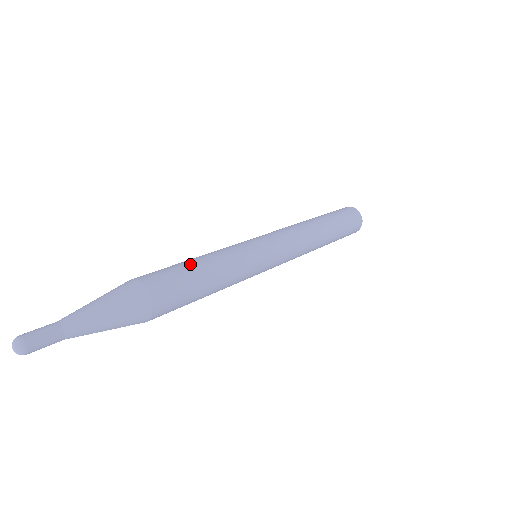
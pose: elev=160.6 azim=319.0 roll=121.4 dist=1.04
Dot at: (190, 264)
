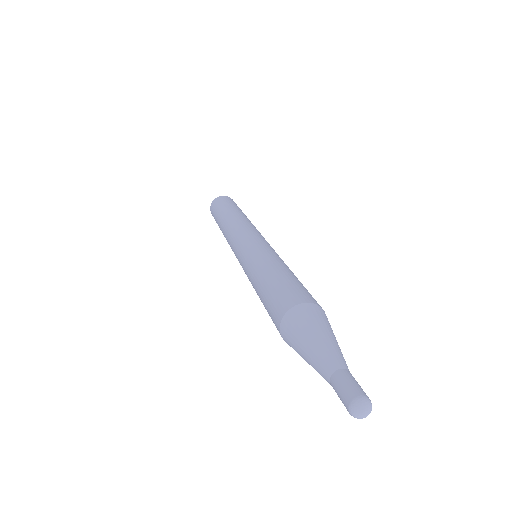
Dot at: occluded
